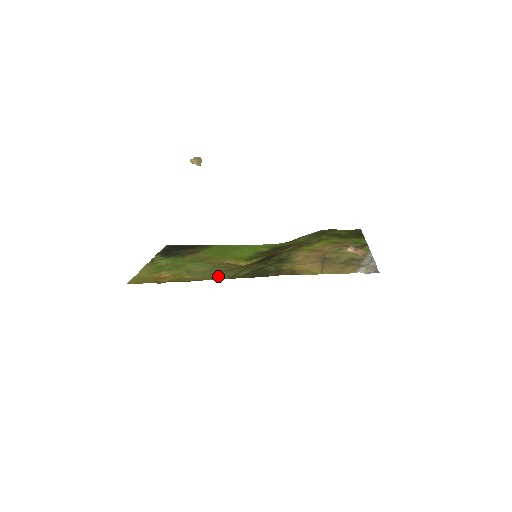
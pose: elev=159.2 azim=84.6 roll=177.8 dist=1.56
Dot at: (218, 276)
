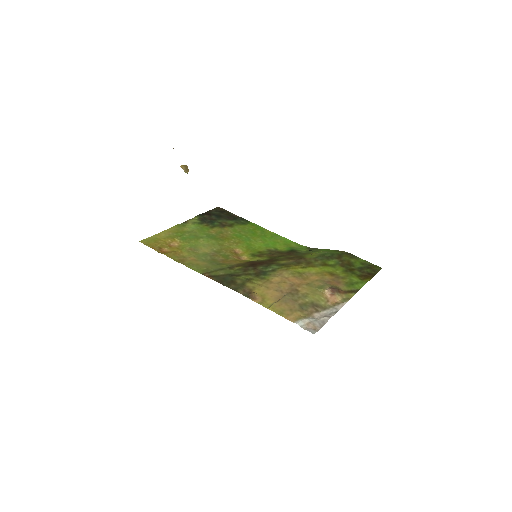
Dot at: (200, 266)
